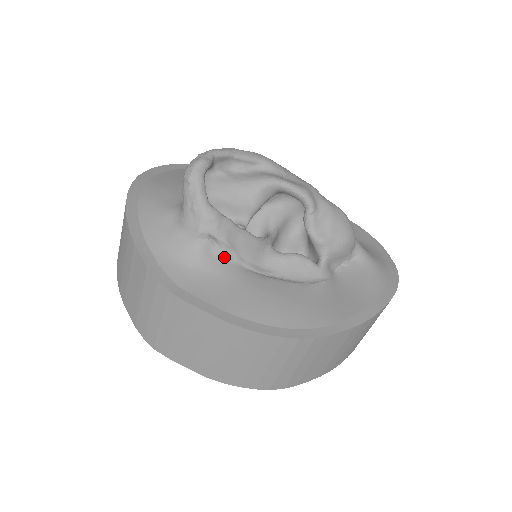
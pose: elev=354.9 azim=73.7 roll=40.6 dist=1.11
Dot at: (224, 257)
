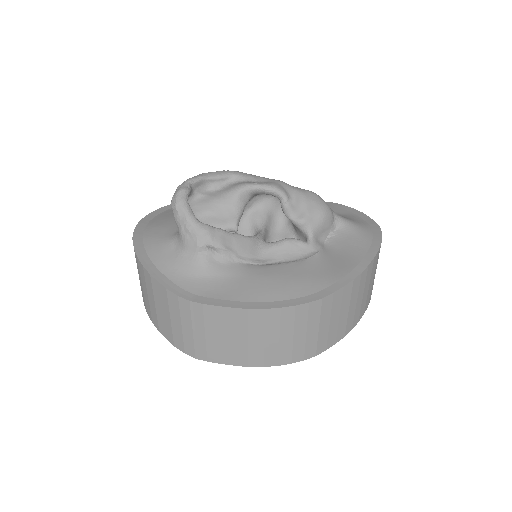
Dot at: (226, 260)
